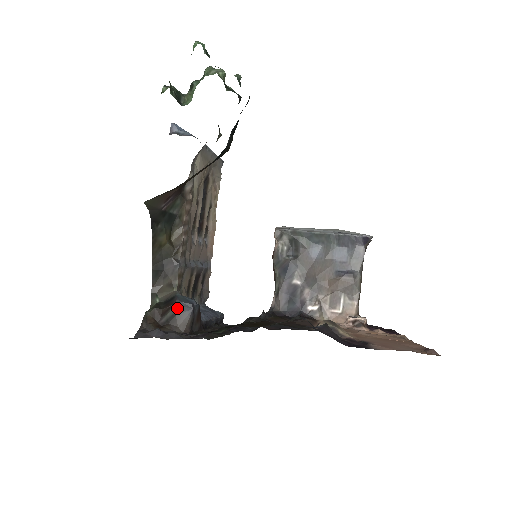
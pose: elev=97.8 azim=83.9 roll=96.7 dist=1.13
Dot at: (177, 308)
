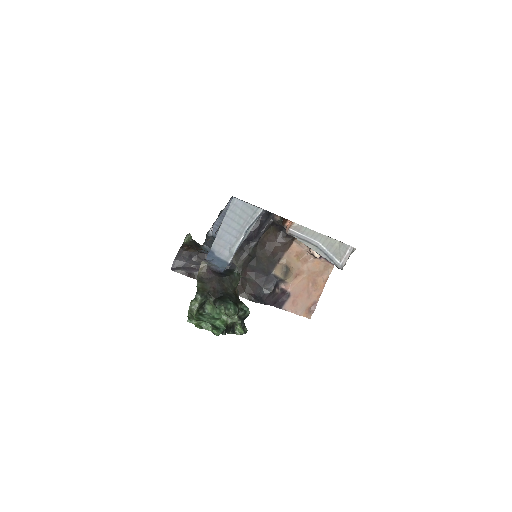
Dot at: (200, 252)
